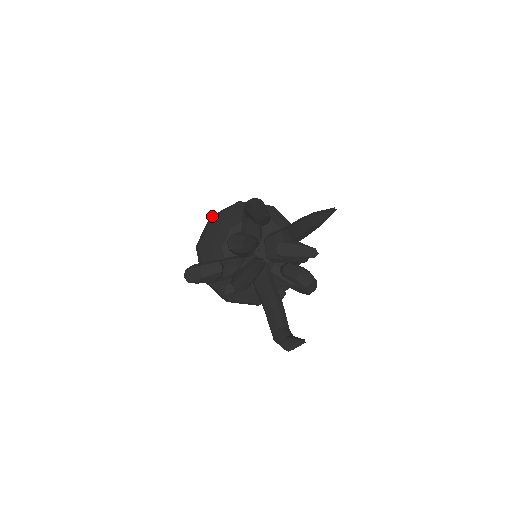
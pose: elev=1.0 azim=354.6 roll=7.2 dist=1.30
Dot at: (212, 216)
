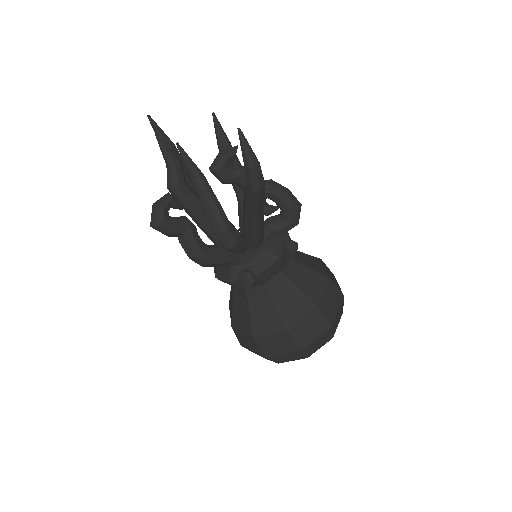
Dot at: occluded
